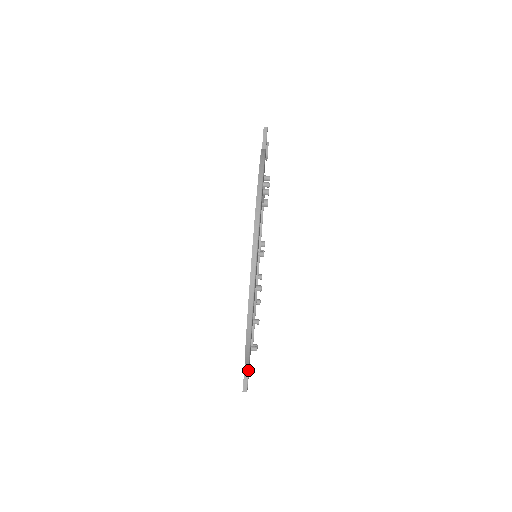
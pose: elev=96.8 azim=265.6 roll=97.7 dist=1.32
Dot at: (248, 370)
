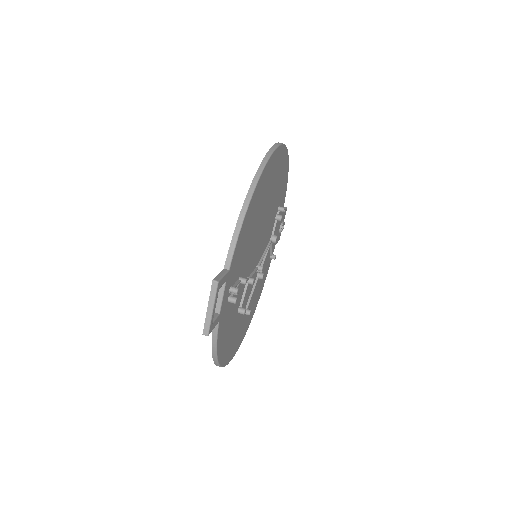
Dot at: (226, 272)
